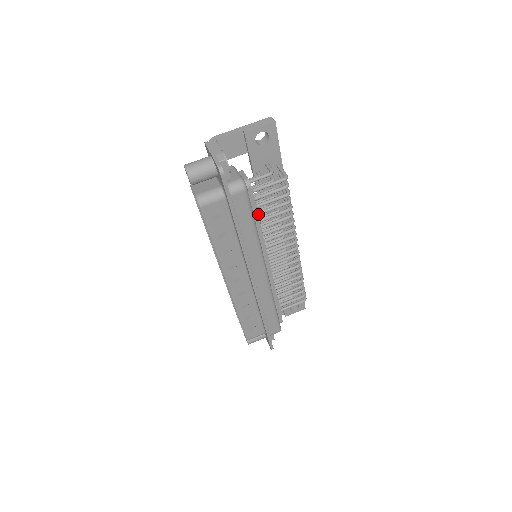
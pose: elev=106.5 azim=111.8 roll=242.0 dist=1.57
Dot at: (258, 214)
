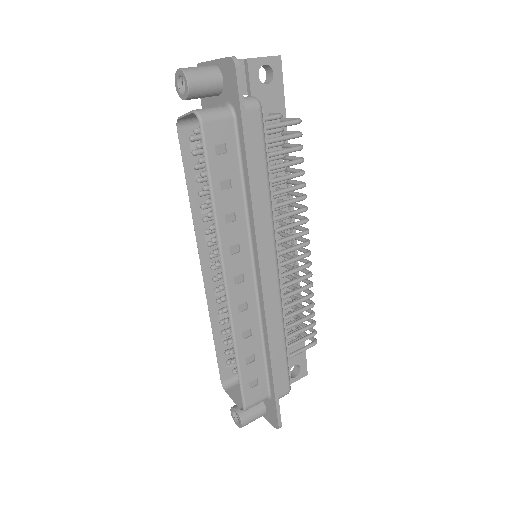
Dot at: occluded
